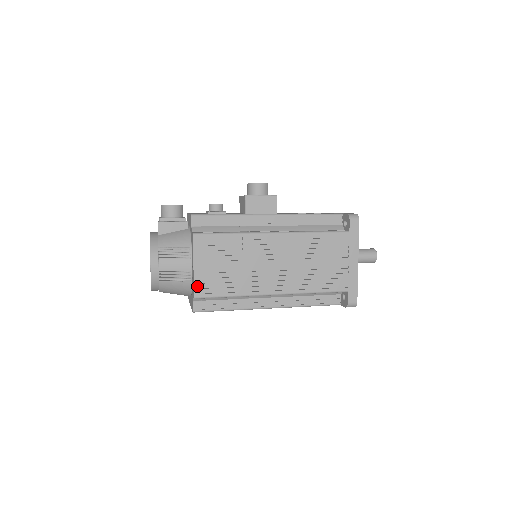
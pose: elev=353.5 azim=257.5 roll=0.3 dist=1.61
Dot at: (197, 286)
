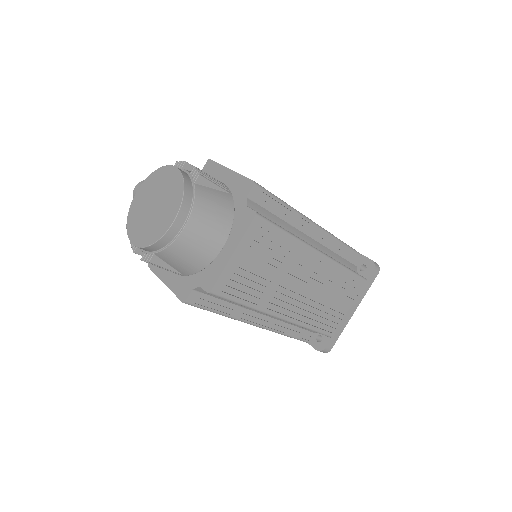
Dot at: (248, 179)
